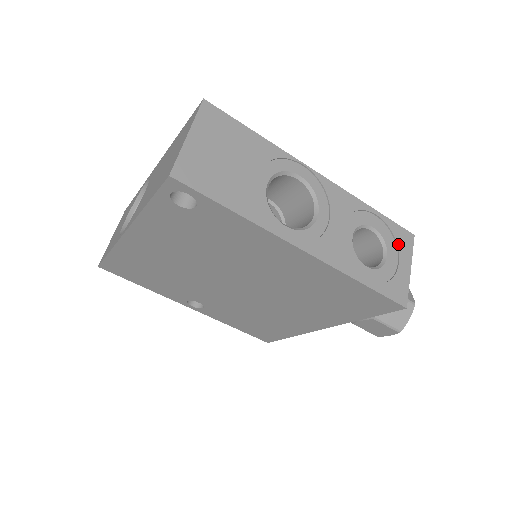
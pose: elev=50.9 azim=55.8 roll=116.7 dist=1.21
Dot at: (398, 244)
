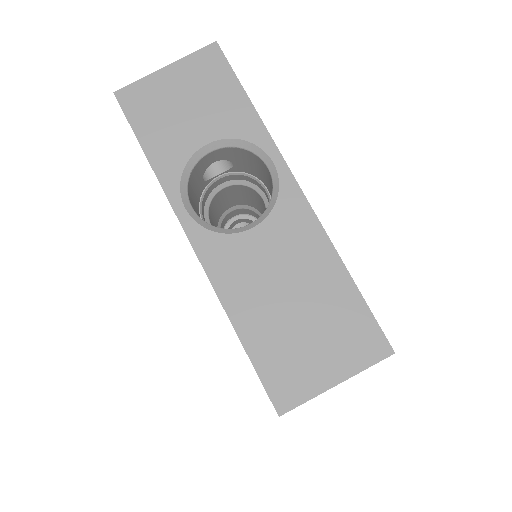
Dot at: occluded
